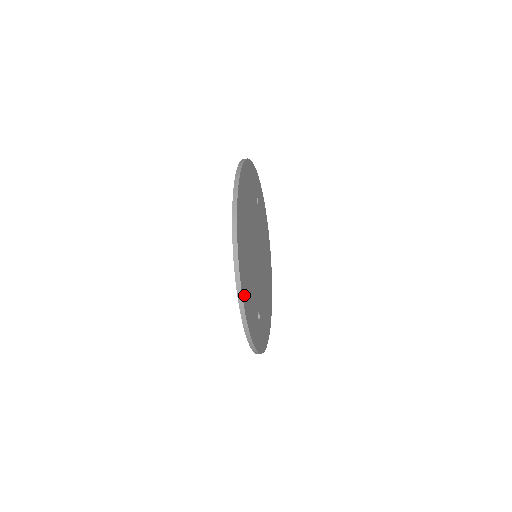
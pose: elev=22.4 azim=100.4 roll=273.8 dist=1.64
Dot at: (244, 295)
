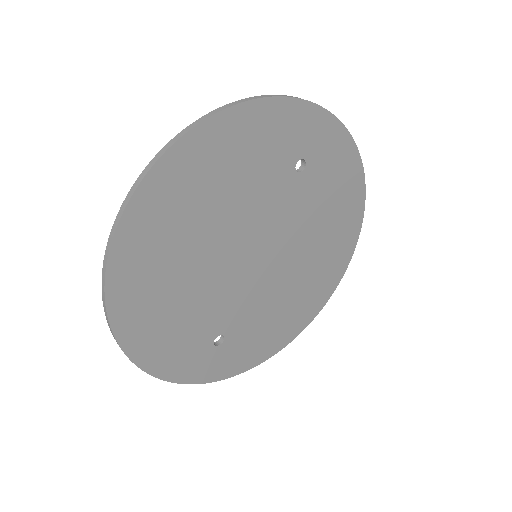
Dot at: (129, 331)
